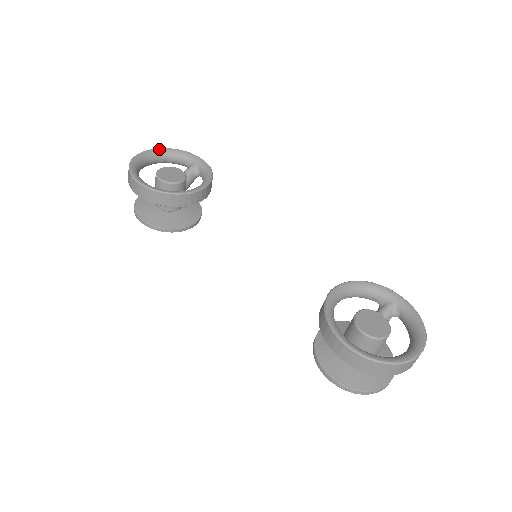
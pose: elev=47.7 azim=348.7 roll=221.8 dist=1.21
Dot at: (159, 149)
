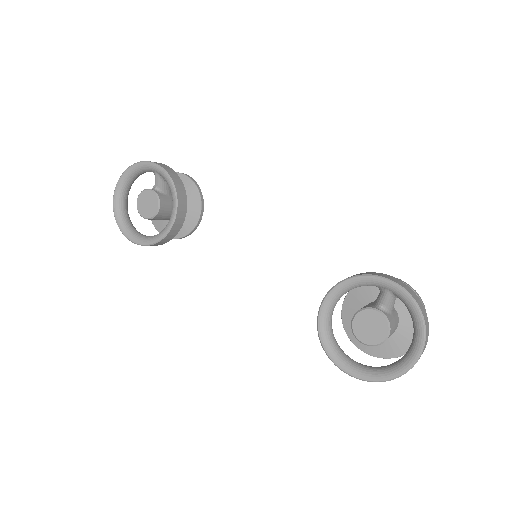
Dot at: (122, 177)
